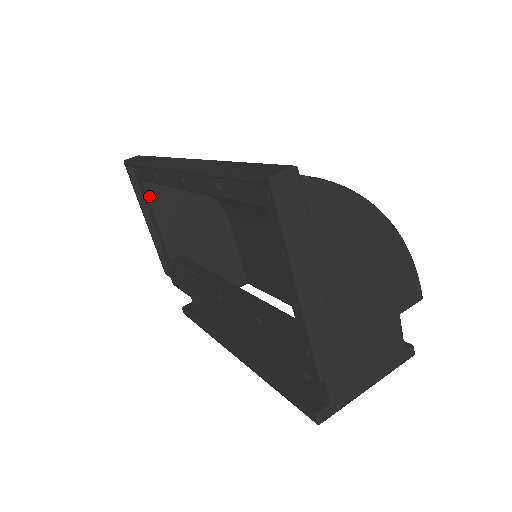
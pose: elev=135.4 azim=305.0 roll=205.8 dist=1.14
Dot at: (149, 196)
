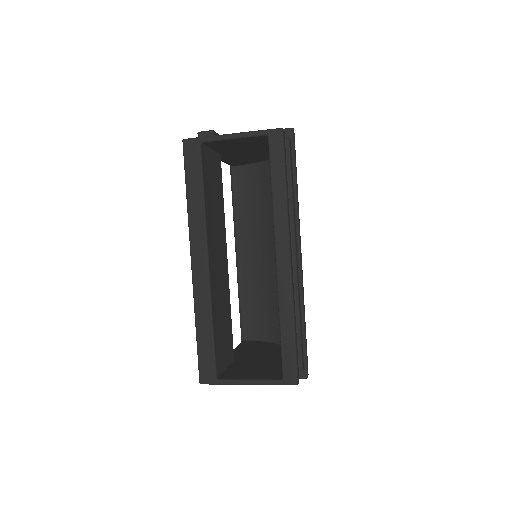
Dot at: (240, 344)
